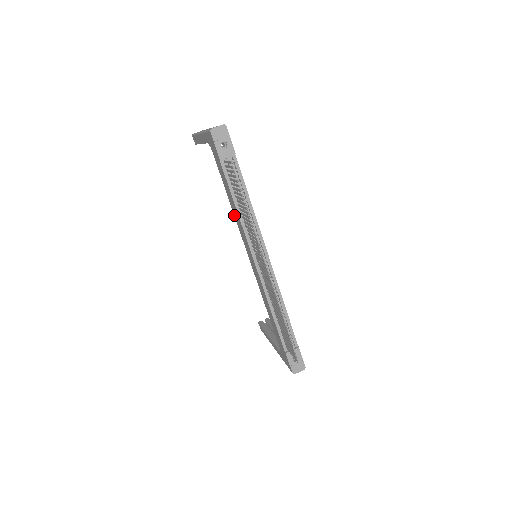
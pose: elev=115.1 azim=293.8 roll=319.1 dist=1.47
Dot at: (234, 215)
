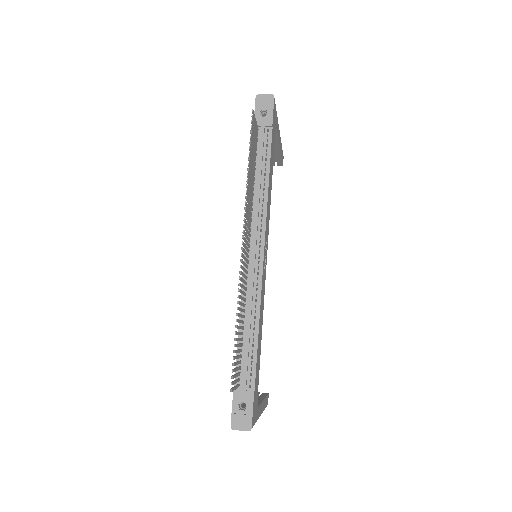
Dot at: occluded
